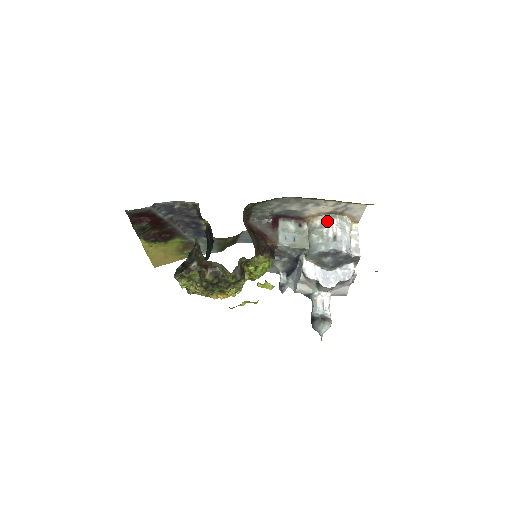
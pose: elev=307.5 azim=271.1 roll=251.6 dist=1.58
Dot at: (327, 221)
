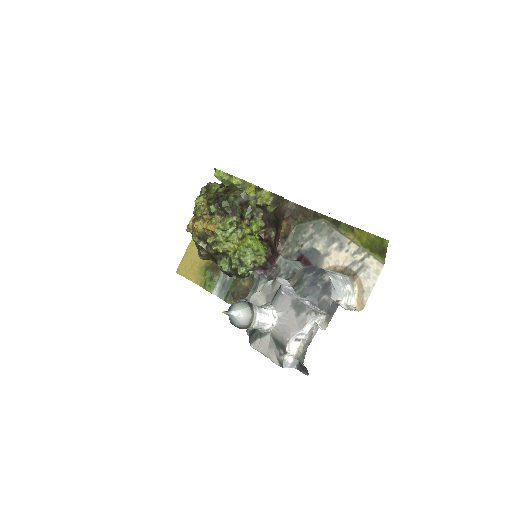
Dot at: (337, 272)
